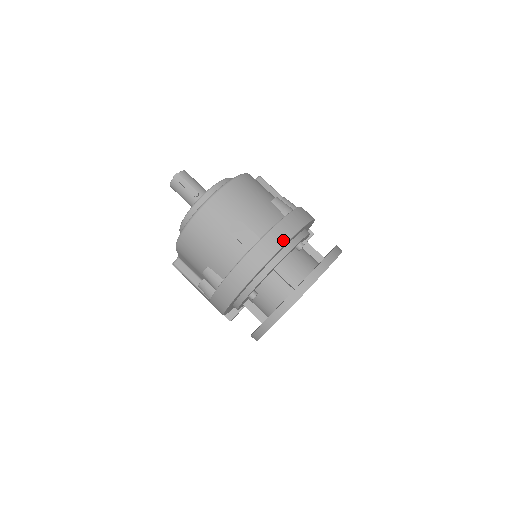
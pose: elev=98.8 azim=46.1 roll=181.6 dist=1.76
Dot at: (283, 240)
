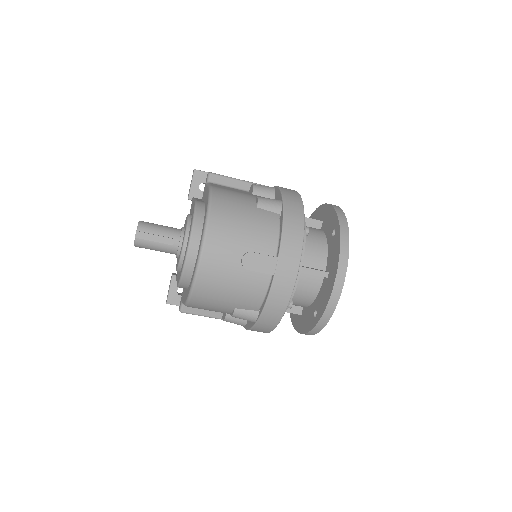
Dot at: (298, 244)
